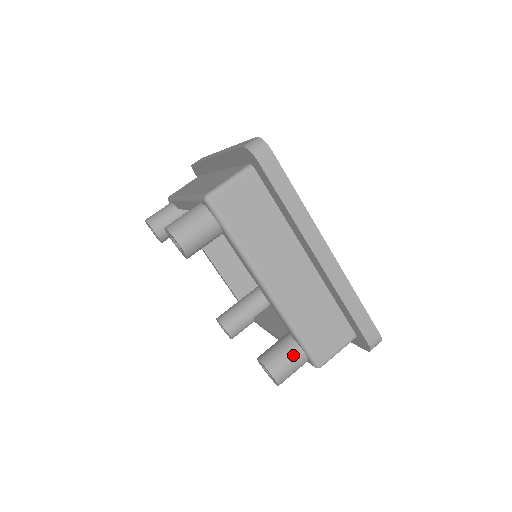
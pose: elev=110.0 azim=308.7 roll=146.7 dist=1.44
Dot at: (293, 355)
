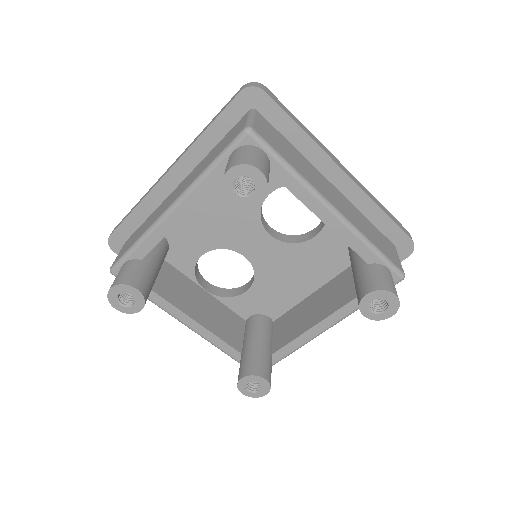
Dot at: (385, 272)
